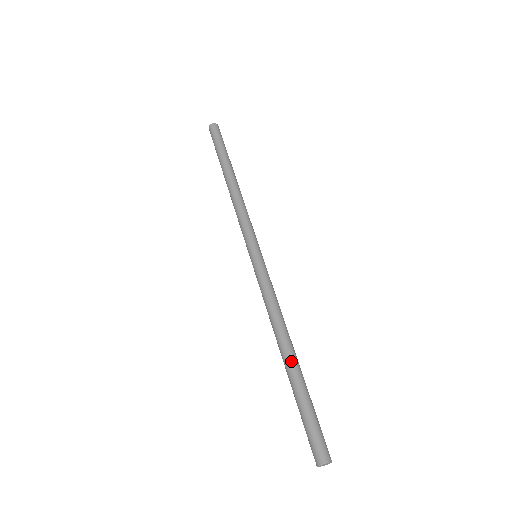
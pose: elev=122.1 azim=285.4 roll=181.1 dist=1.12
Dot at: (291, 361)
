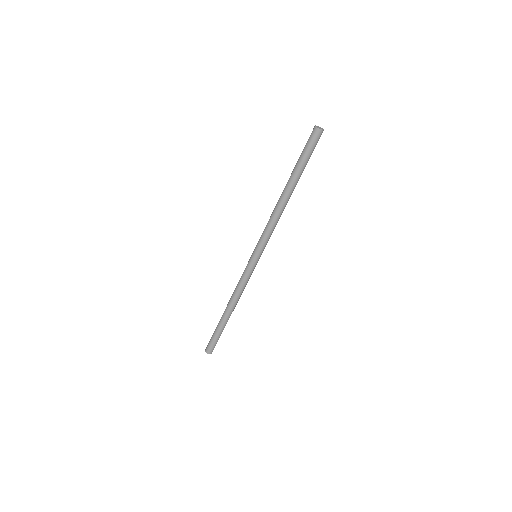
Dot at: (287, 184)
